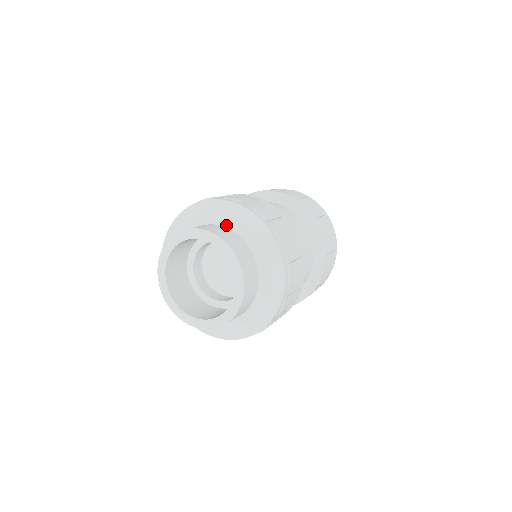
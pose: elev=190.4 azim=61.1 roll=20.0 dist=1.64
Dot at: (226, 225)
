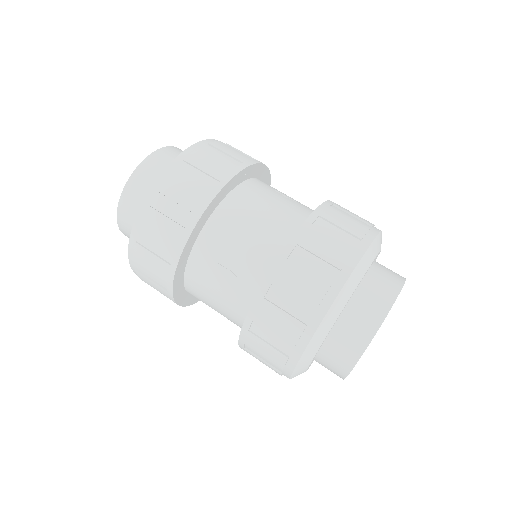
Dot at: occluded
